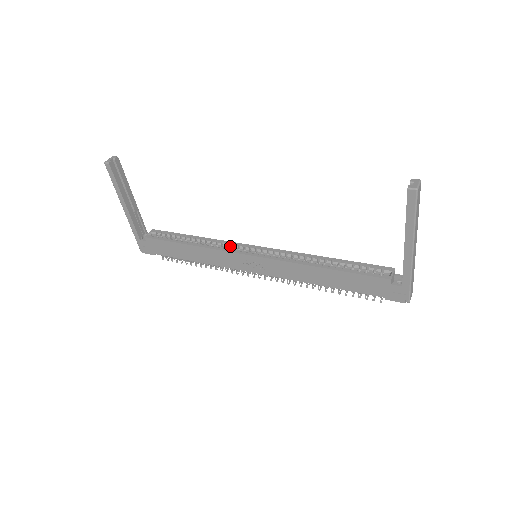
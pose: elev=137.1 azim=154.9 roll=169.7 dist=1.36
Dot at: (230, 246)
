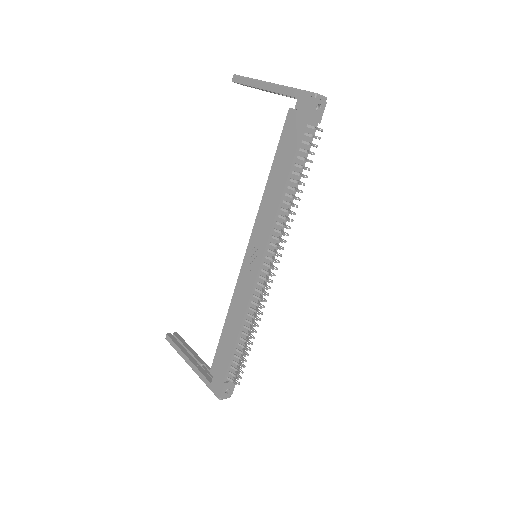
Dot at: occluded
